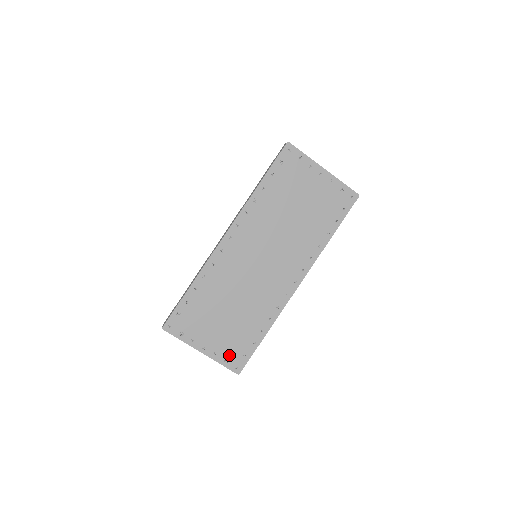
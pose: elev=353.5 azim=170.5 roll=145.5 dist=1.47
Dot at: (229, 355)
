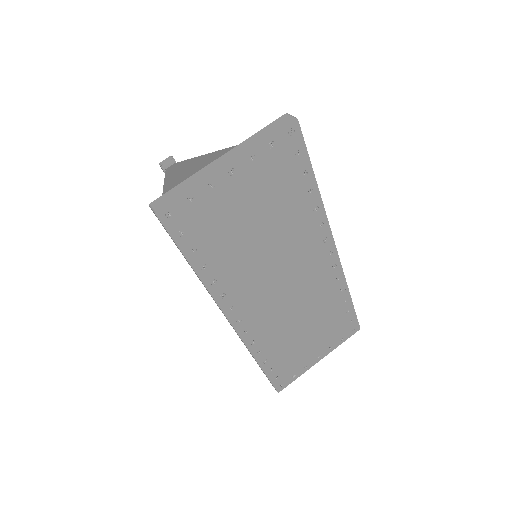
Dot at: (340, 336)
